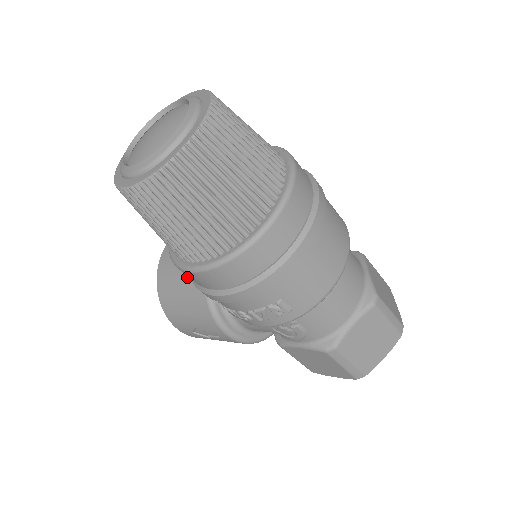
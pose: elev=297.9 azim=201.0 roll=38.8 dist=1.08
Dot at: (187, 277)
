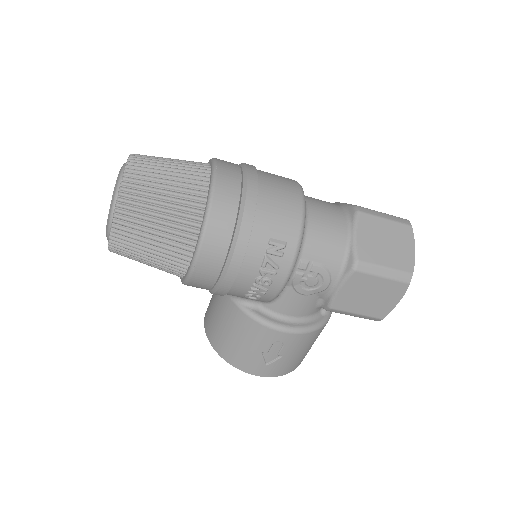
Dot at: (224, 315)
